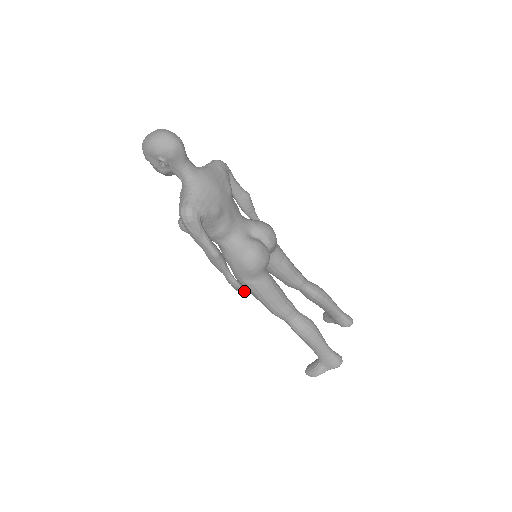
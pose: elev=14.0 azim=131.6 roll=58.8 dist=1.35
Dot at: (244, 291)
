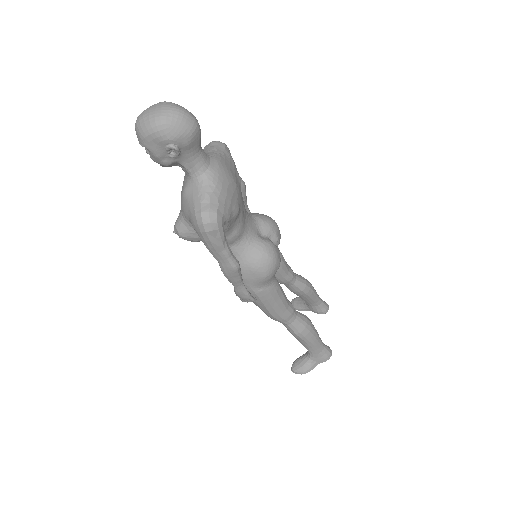
Dot at: (254, 301)
